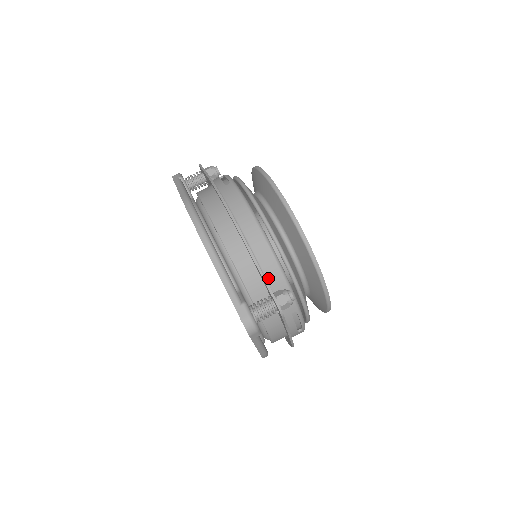
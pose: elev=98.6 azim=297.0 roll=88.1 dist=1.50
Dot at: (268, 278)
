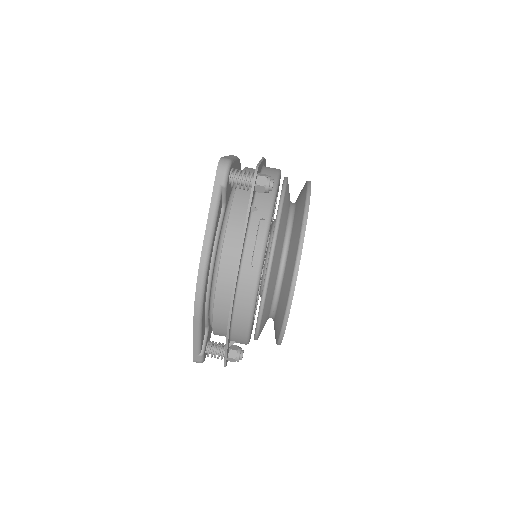
Dot at: occluded
